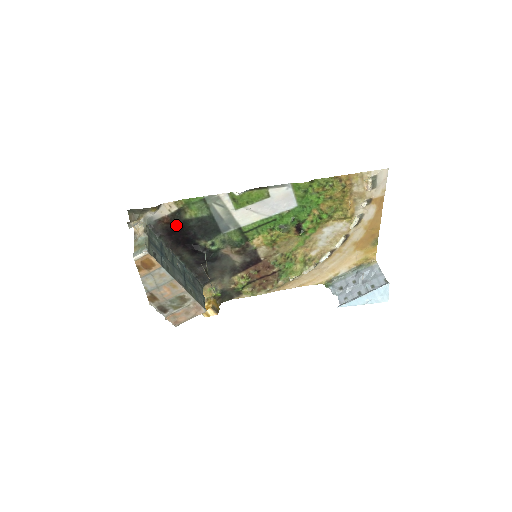
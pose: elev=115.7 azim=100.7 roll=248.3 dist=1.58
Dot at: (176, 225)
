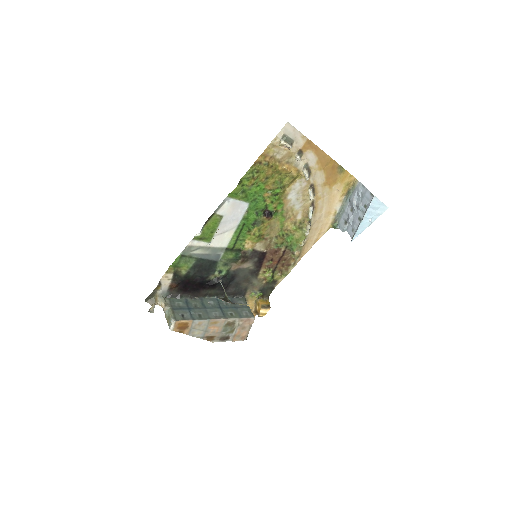
Dot at: (183, 283)
